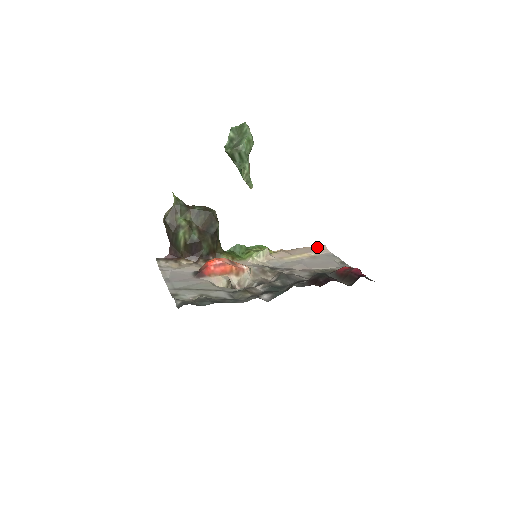
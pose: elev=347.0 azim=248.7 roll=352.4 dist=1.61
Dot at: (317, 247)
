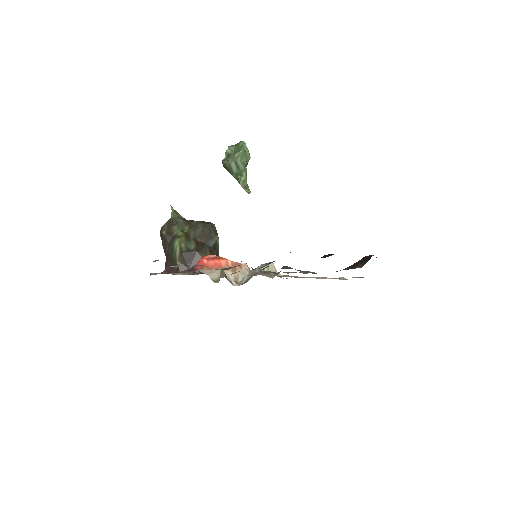
Dot at: occluded
